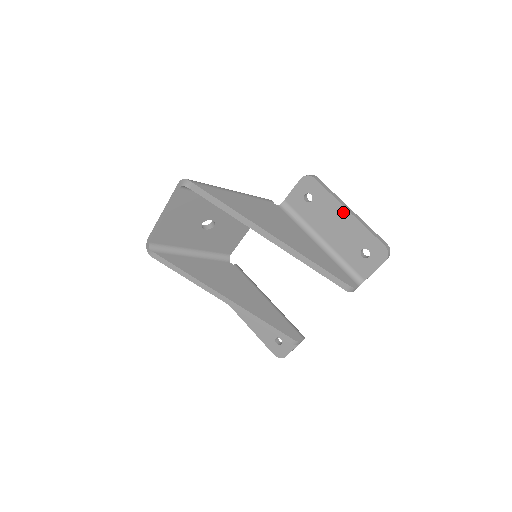
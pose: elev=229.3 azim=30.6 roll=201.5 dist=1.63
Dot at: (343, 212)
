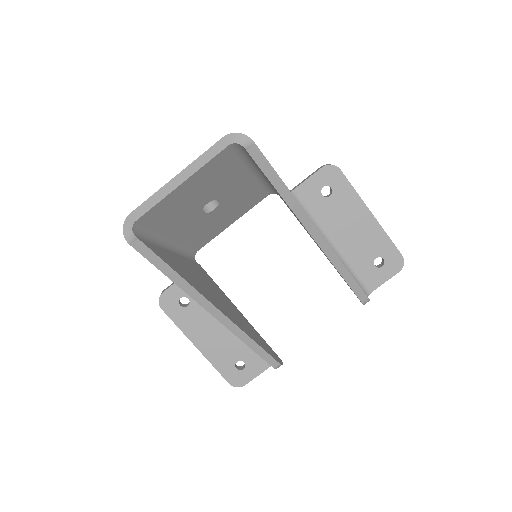
Dot at: (365, 214)
